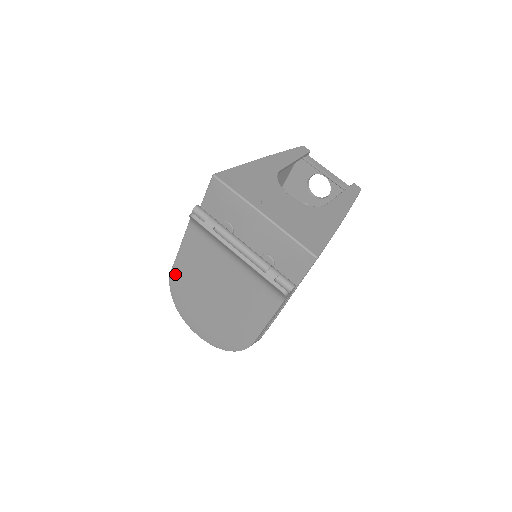
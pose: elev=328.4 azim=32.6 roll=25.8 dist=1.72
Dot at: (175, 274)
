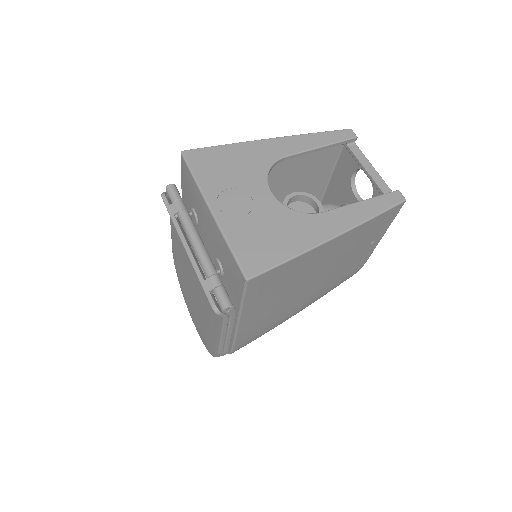
Dot at: (174, 254)
